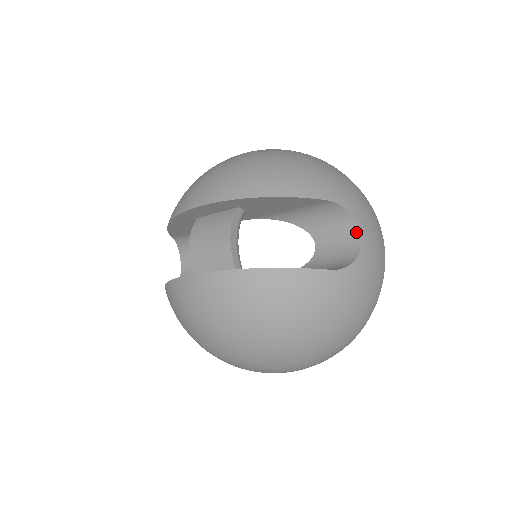
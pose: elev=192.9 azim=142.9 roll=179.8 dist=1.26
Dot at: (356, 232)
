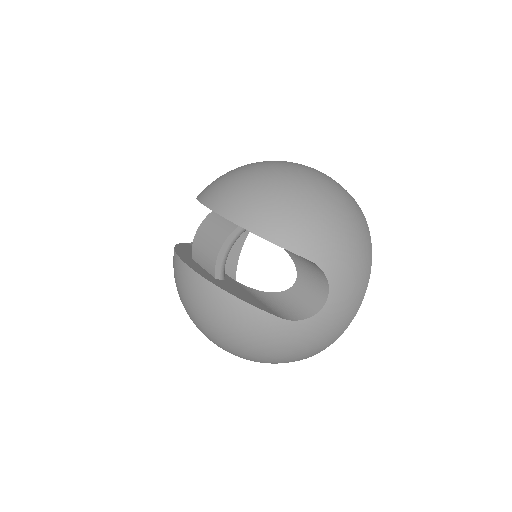
Dot at: (325, 294)
